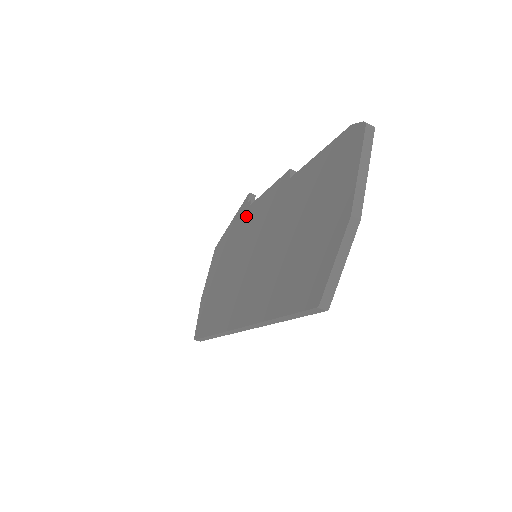
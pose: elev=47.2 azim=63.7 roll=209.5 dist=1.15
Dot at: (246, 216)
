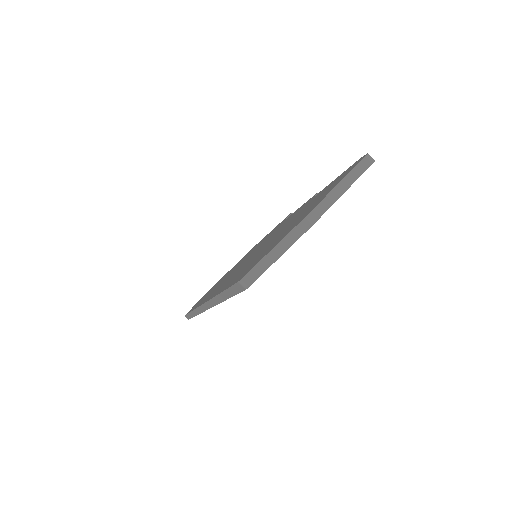
Dot at: occluded
